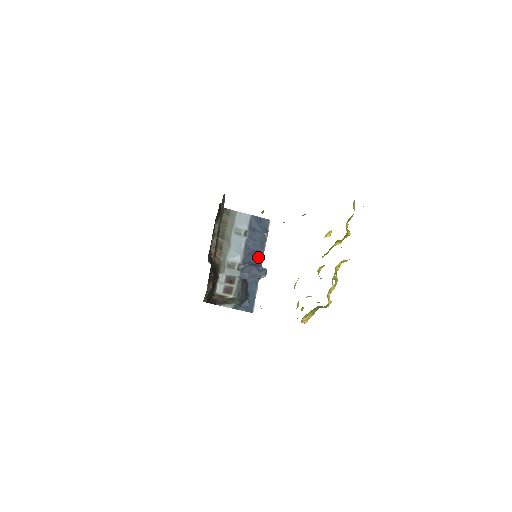
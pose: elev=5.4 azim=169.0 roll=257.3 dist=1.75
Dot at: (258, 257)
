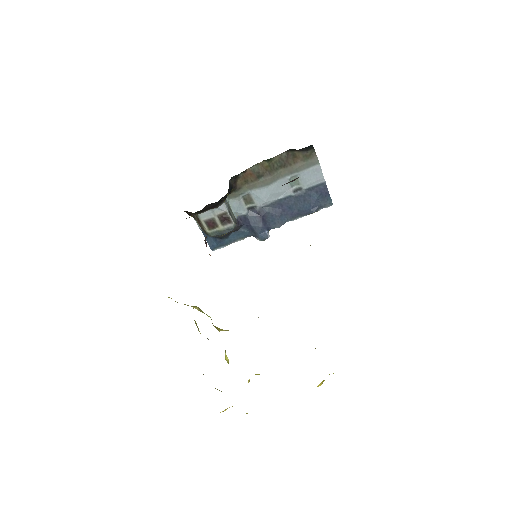
Dot at: (277, 221)
